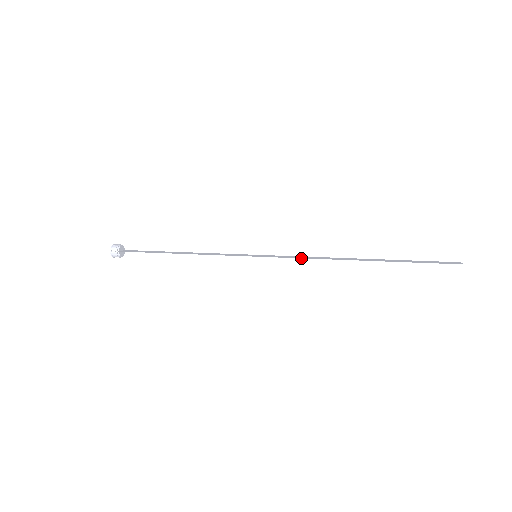
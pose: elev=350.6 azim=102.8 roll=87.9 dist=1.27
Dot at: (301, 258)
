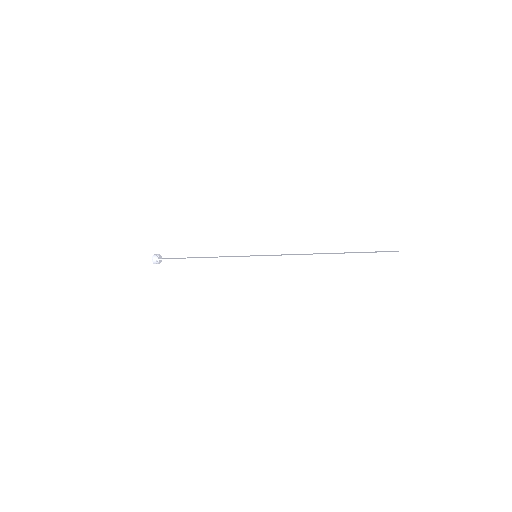
Dot at: (287, 255)
